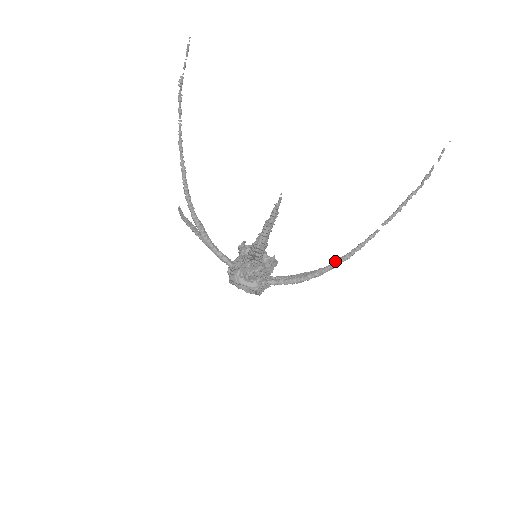
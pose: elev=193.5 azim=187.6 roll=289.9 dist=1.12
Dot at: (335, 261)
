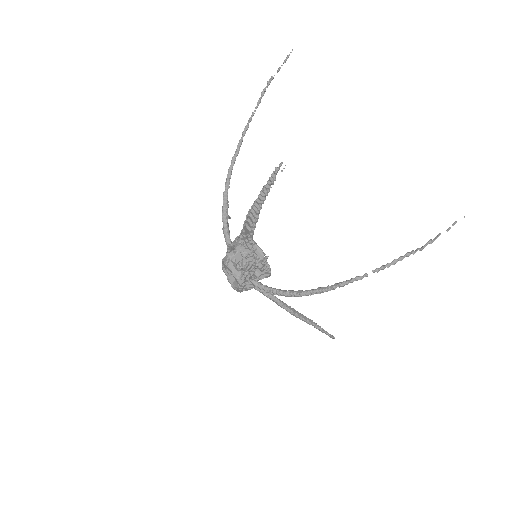
Dot at: (317, 288)
